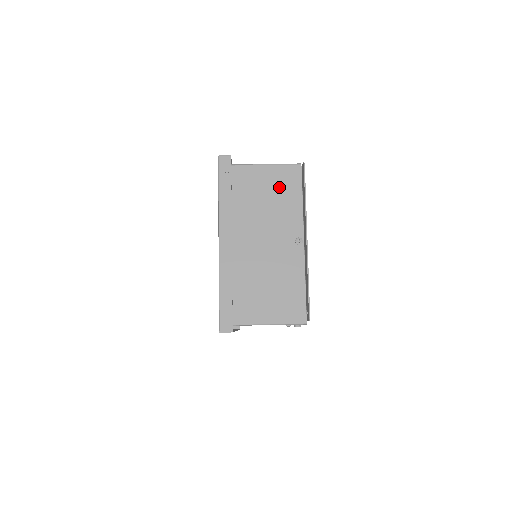
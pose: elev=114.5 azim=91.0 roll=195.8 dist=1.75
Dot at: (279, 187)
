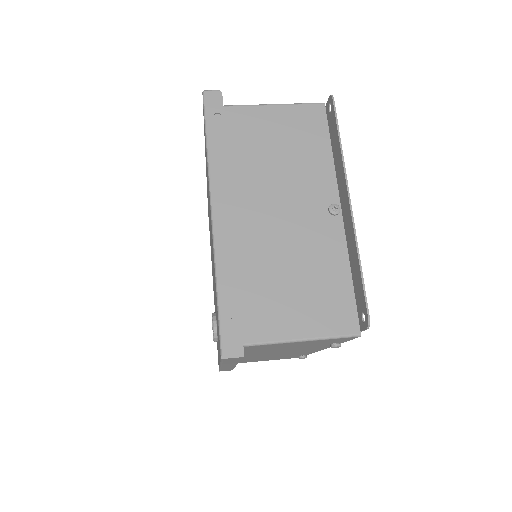
Dot at: (296, 134)
